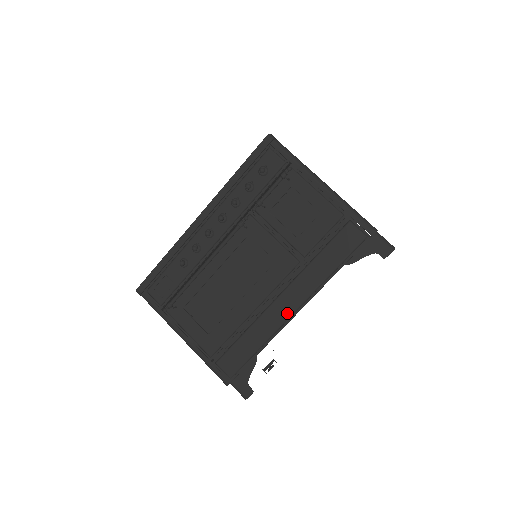
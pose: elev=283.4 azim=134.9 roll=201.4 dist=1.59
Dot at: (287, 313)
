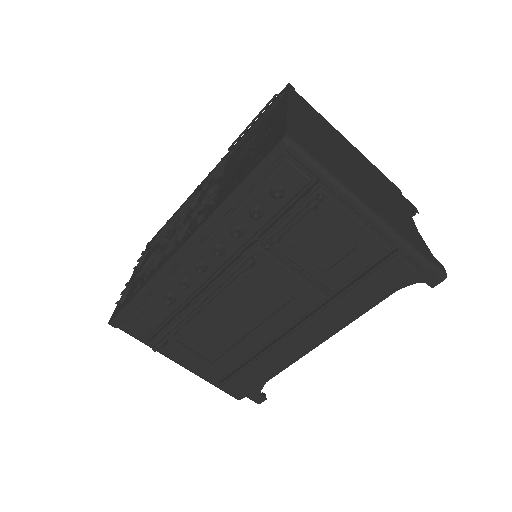
Dot at: (308, 345)
